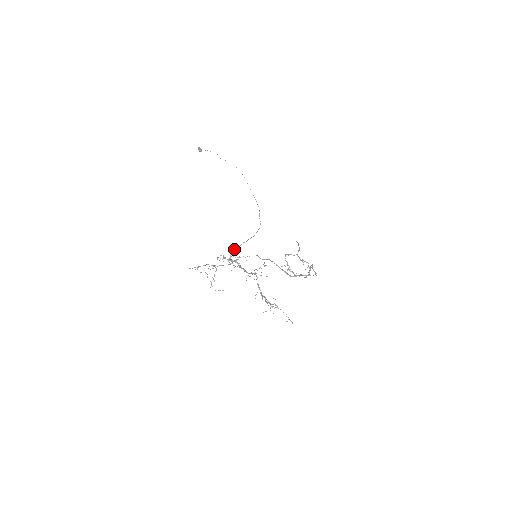
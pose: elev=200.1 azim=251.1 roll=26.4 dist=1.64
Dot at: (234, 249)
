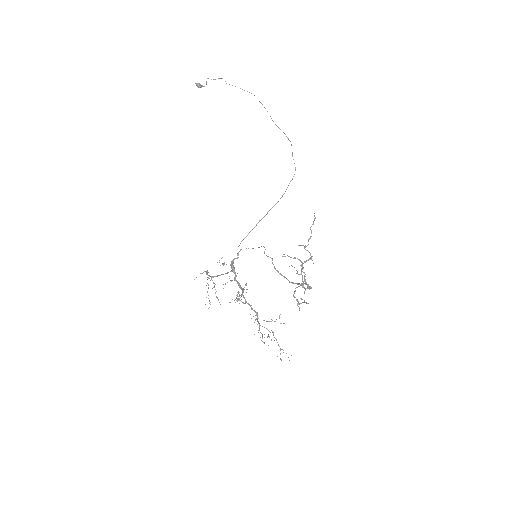
Dot at: occluded
